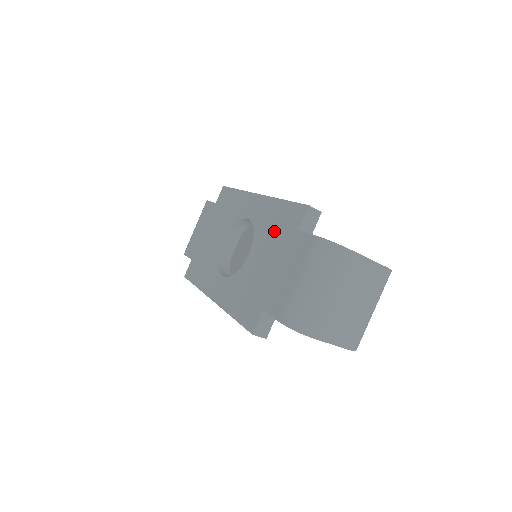
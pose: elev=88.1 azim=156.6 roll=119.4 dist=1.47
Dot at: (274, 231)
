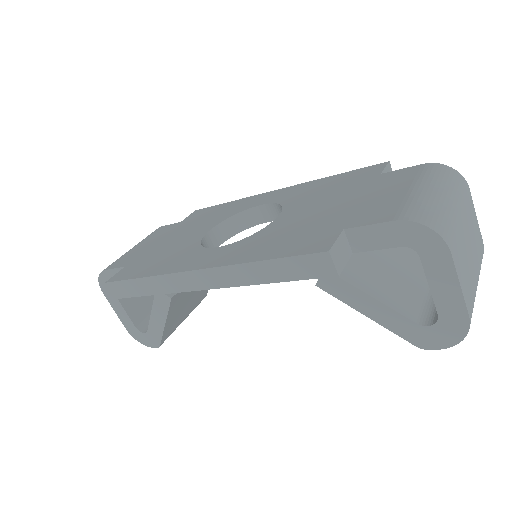
Dot at: (328, 190)
